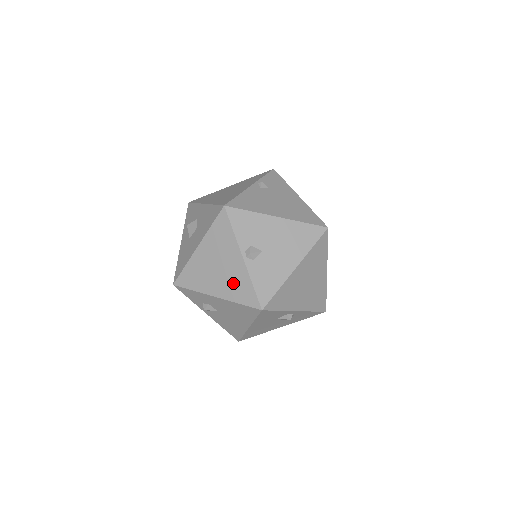
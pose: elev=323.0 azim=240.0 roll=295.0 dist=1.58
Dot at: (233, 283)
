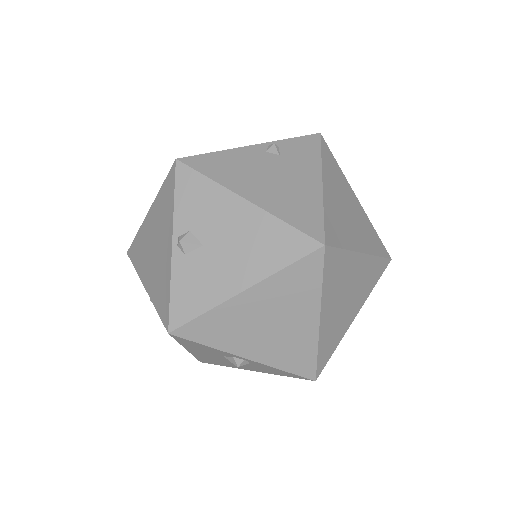
Dot at: (158, 277)
